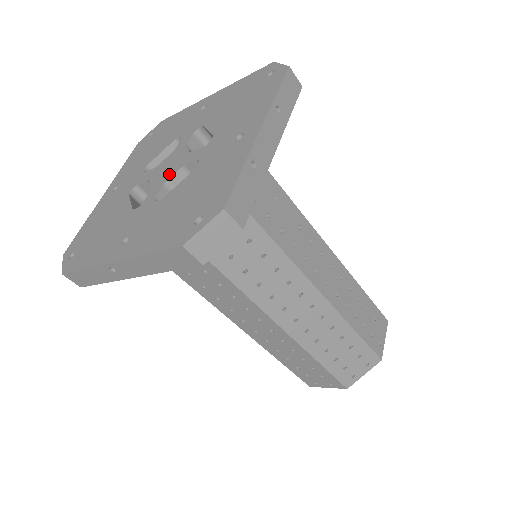
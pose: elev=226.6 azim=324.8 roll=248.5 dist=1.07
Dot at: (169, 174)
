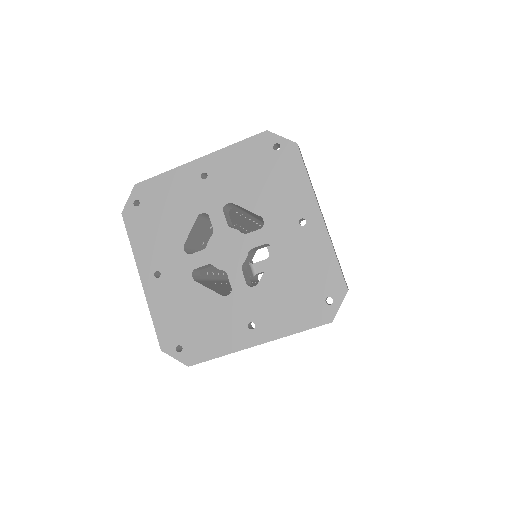
Dot at: (239, 258)
